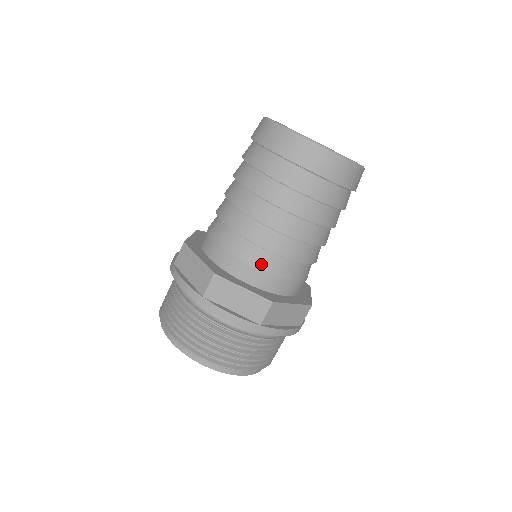
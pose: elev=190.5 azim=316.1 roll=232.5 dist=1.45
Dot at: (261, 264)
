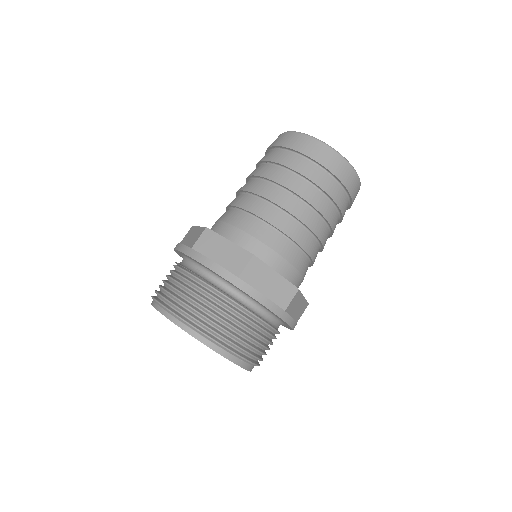
Dot at: (287, 254)
